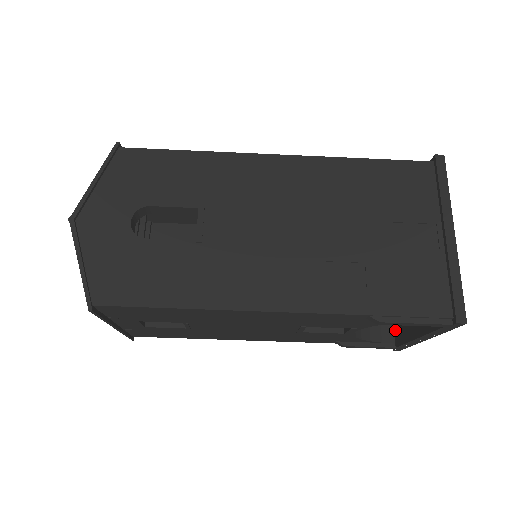
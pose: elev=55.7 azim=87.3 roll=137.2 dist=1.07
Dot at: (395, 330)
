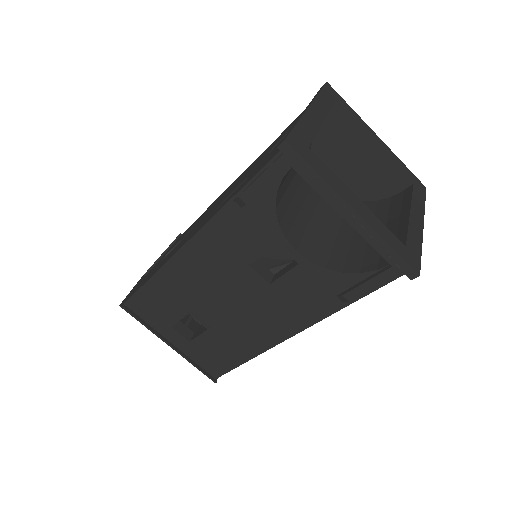
Dot at: occluded
